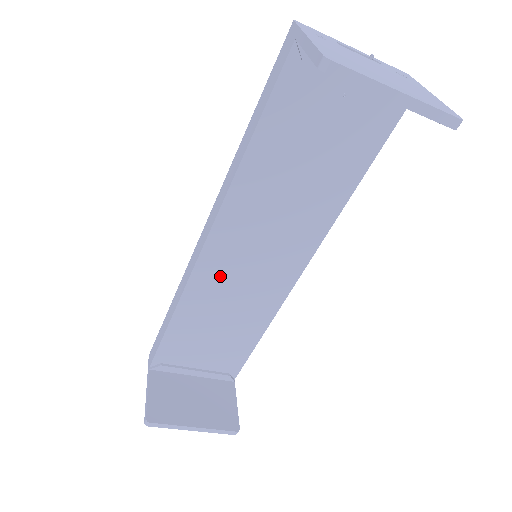
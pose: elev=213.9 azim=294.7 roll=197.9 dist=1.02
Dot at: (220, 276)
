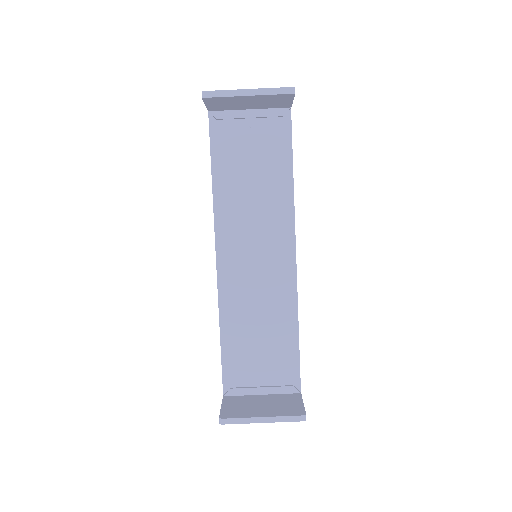
Dot at: (238, 281)
